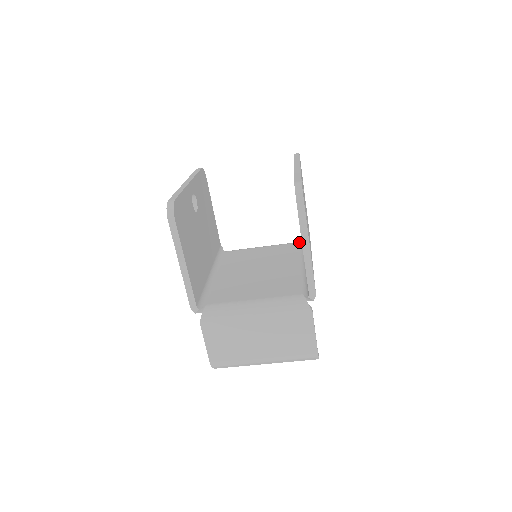
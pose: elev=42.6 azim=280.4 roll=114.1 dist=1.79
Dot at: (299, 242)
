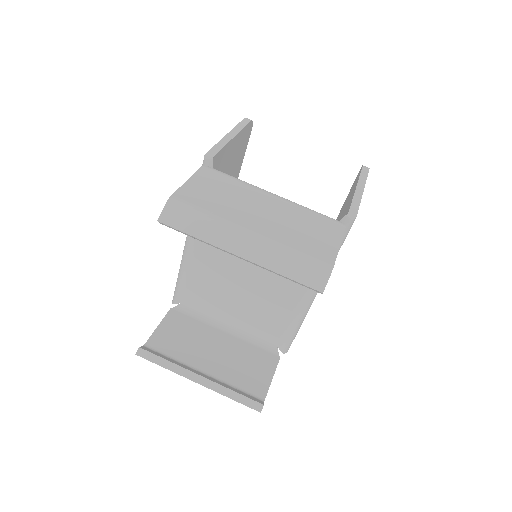
Dot at: occluded
